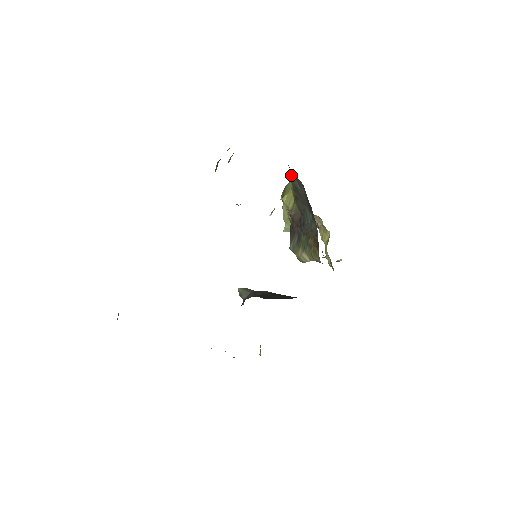
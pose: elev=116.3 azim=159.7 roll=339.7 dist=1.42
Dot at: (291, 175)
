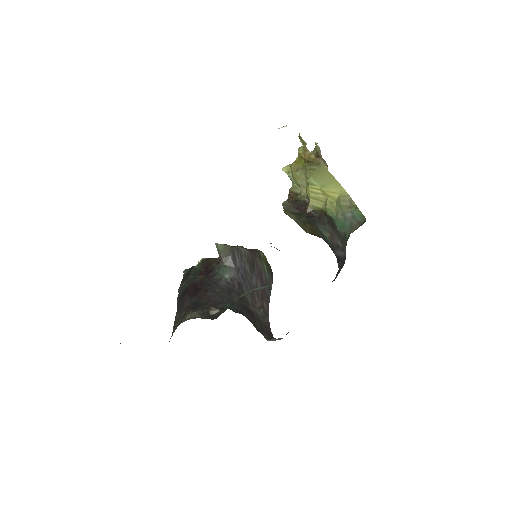
Dot at: (341, 232)
